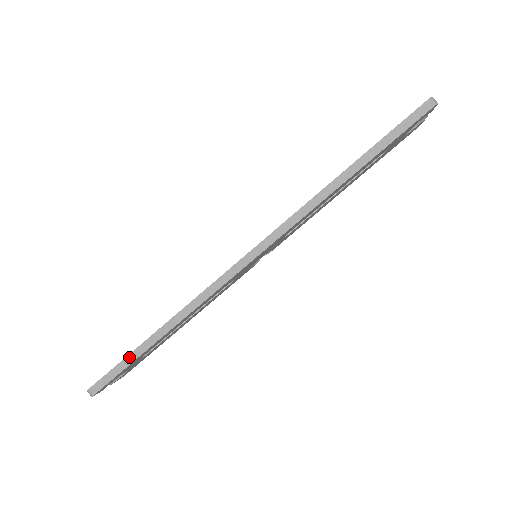
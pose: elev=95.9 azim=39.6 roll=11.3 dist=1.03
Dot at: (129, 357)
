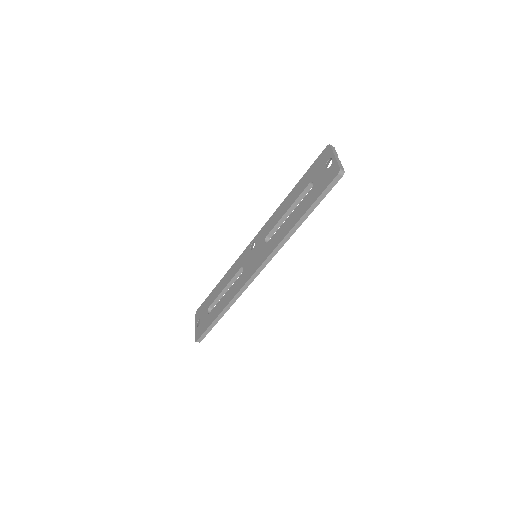
Dot at: (211, 325)
